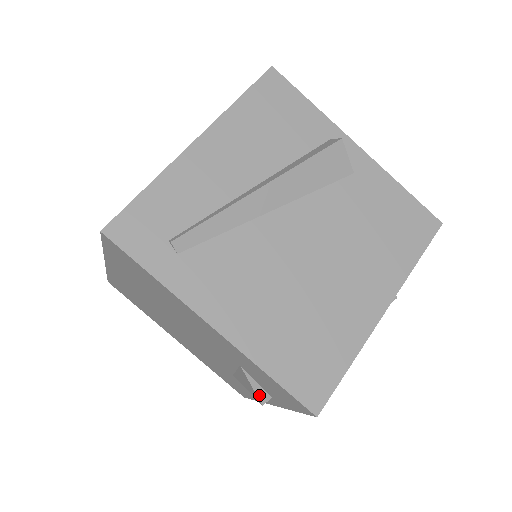
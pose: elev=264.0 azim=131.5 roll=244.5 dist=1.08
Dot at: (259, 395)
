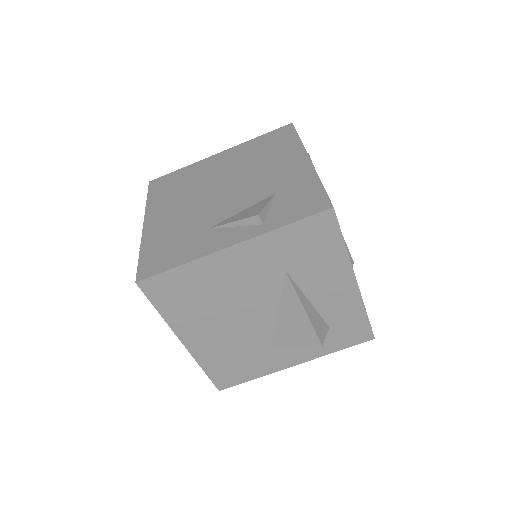
Dot at: (263, 211)
